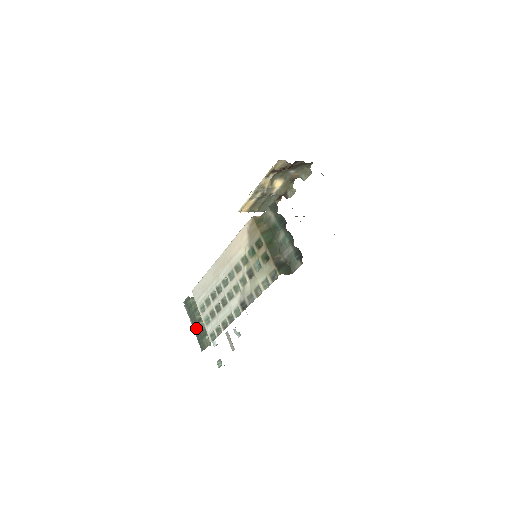
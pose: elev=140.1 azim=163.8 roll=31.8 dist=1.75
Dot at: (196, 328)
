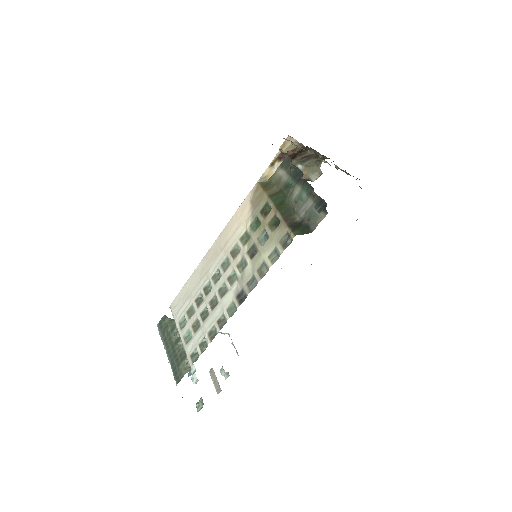
Dot at: (171, 353)
